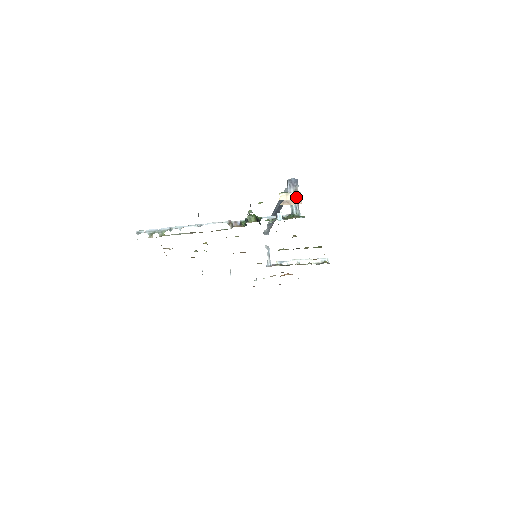
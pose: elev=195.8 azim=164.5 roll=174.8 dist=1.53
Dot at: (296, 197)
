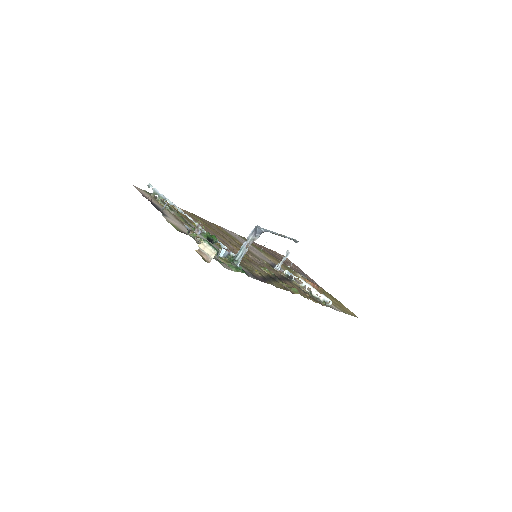
Dot at: (211, 253)
